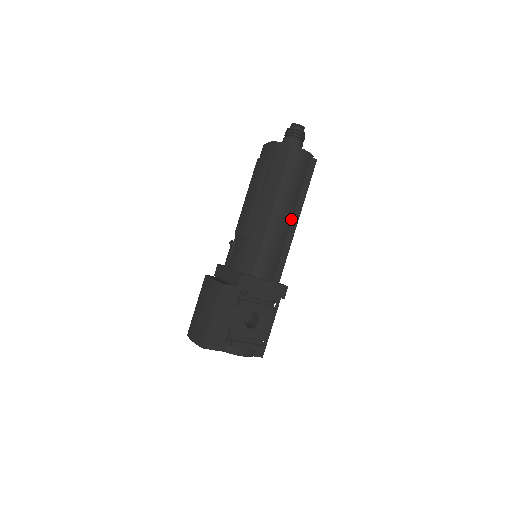
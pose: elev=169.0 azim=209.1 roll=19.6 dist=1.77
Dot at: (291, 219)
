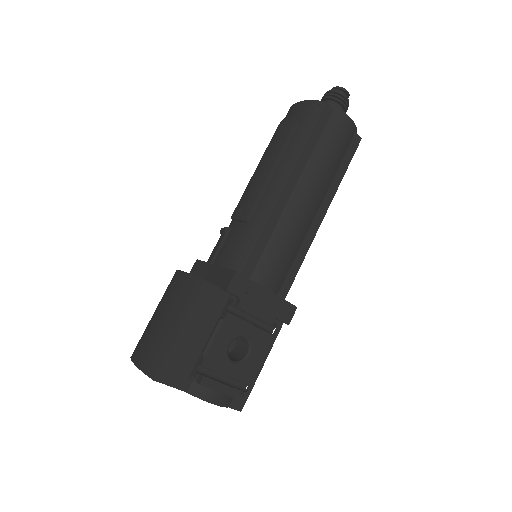
Dot at: (316, 210)
